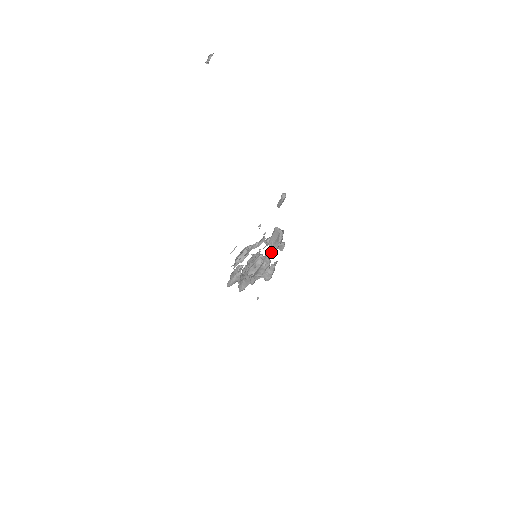
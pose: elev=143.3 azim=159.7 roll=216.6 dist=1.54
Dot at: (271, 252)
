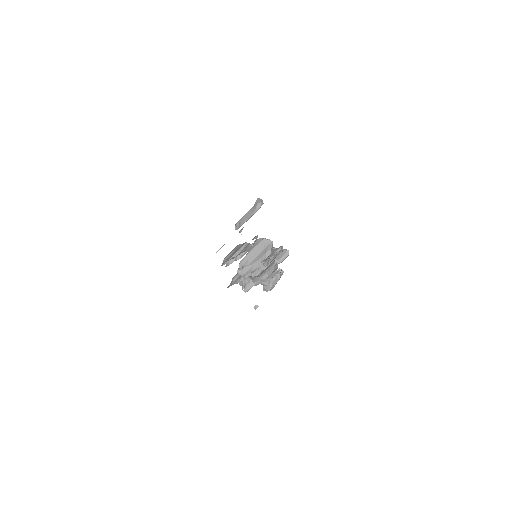
Dot at: (244, 276)
